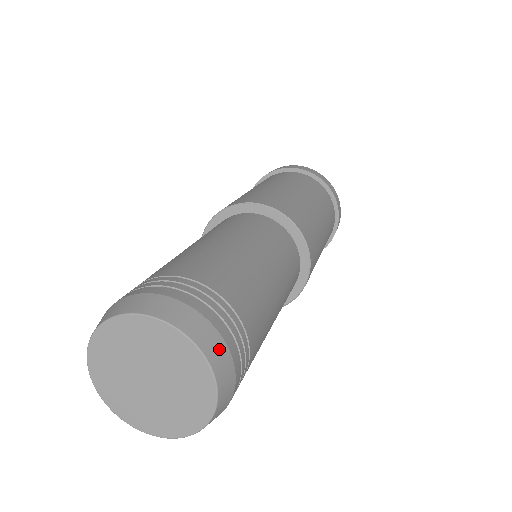
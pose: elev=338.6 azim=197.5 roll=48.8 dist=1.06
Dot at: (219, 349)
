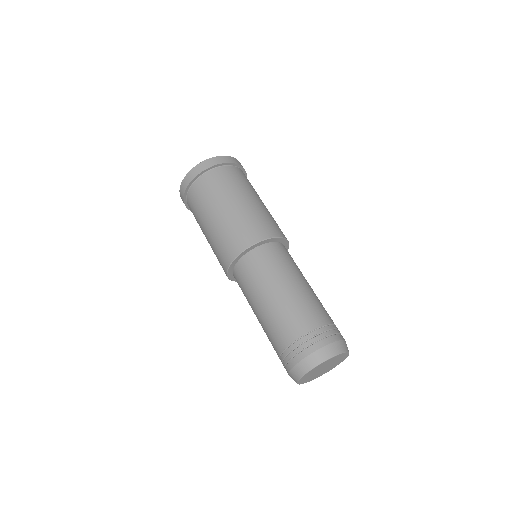
Dot at: (346, 345)
